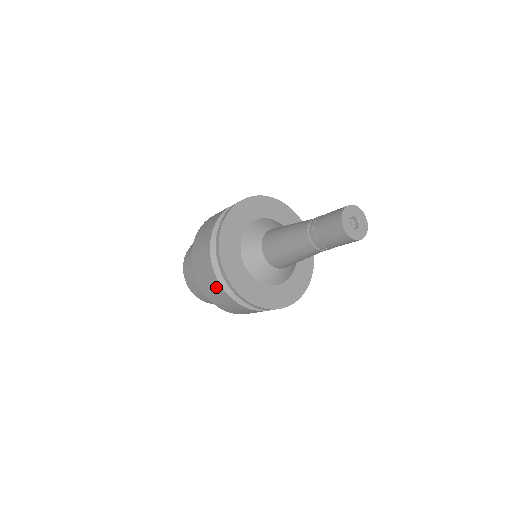
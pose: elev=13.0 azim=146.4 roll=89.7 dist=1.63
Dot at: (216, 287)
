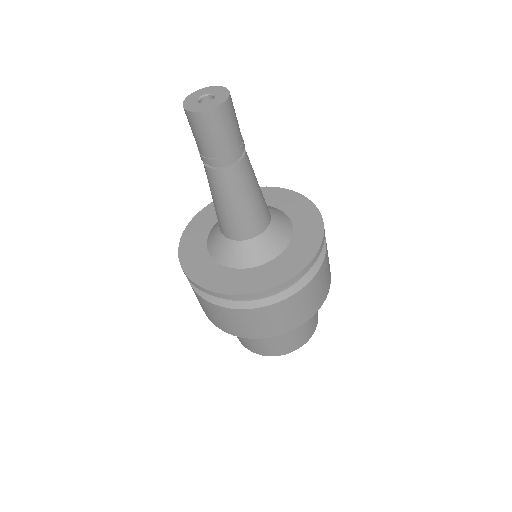
Dot at: (200, 300)
